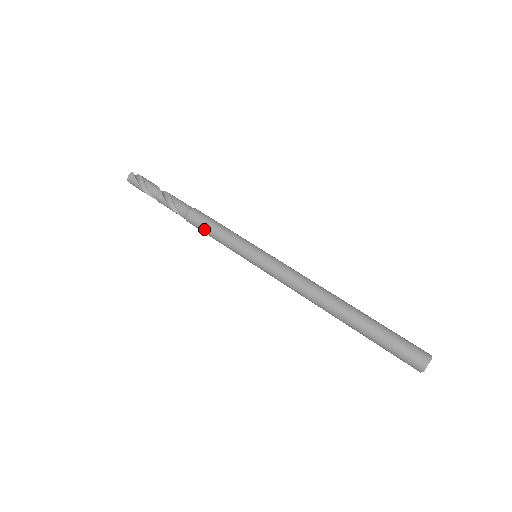
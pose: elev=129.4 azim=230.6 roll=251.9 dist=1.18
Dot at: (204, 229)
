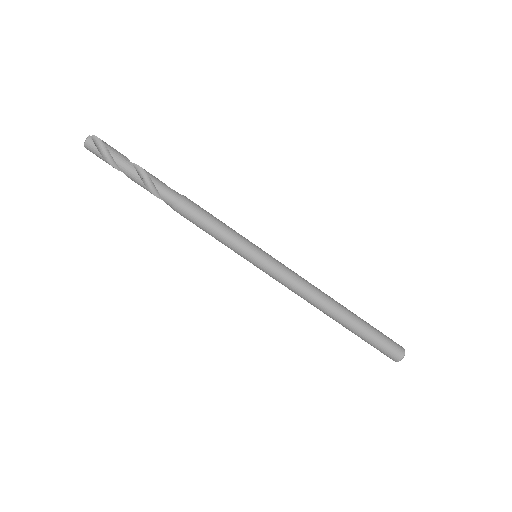
Dot at: (197, 225)
